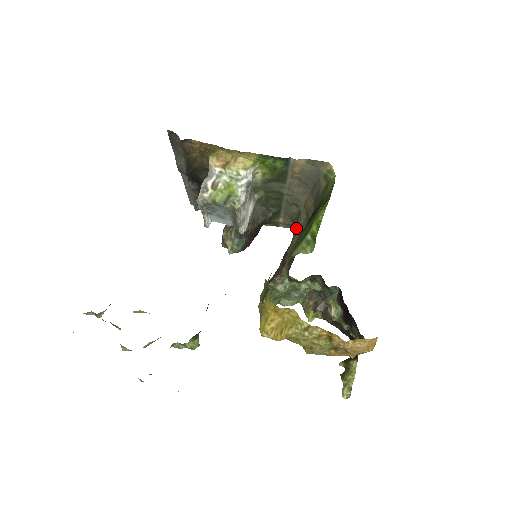
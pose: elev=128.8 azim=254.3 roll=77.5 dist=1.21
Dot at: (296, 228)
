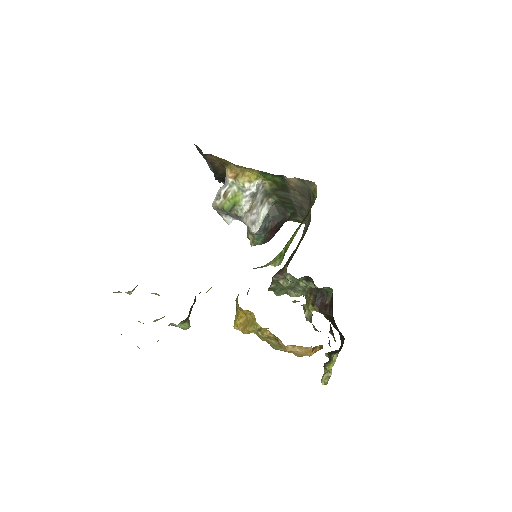
Dot at: (303, 231)
